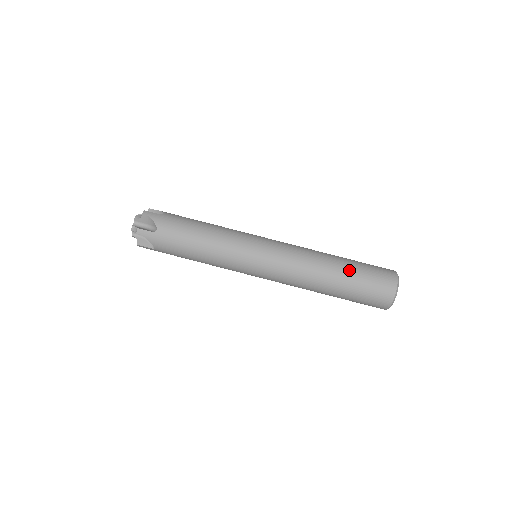
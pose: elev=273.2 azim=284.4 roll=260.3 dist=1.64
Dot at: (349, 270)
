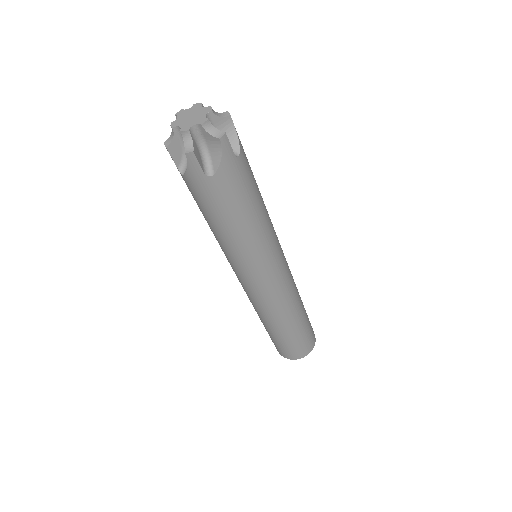
Dot at: (275, 335)
